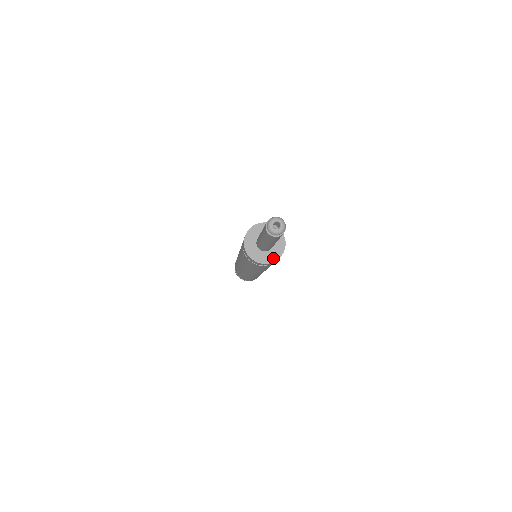
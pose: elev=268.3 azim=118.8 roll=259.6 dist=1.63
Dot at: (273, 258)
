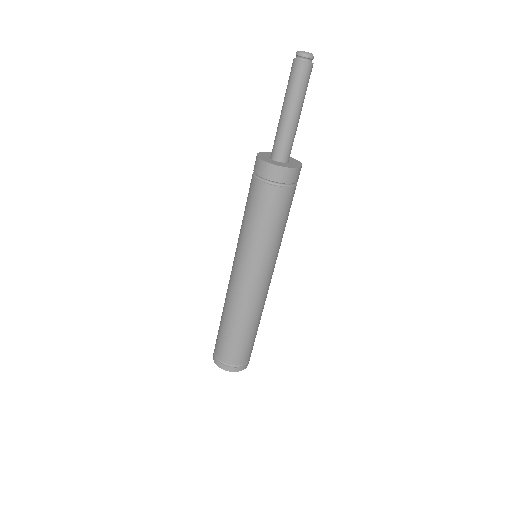
Dot at: (287, 166)
